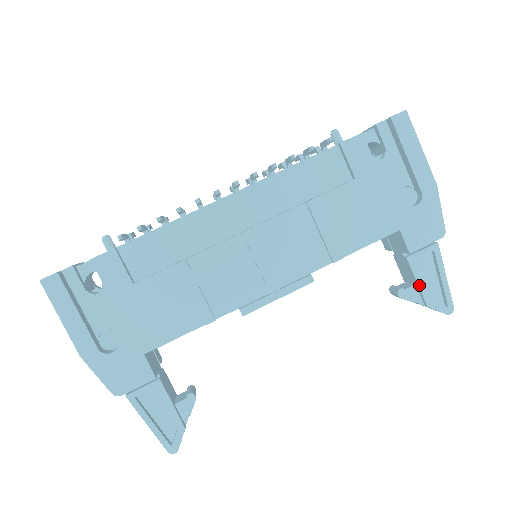
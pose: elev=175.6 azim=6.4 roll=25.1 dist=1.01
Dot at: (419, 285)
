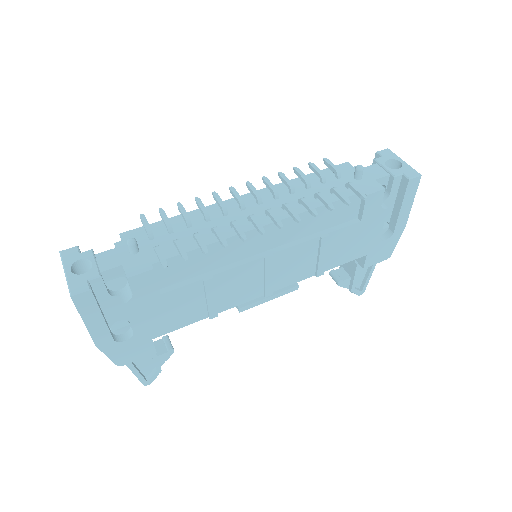
Dot at: (354, 280)
